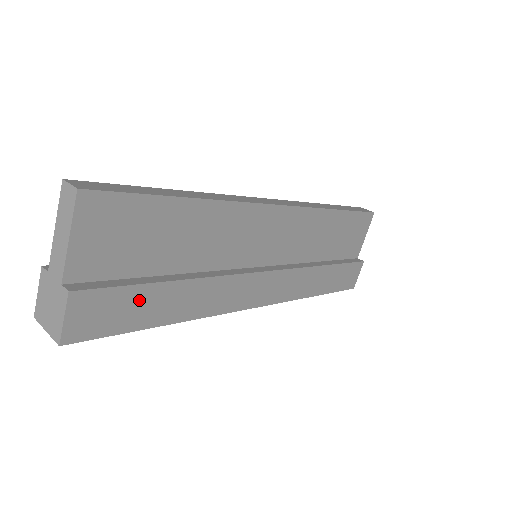
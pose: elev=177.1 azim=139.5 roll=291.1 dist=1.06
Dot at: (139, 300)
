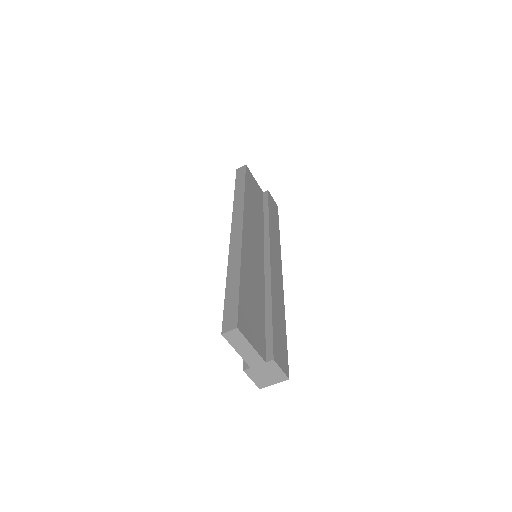
Dot at: (277, 331)
